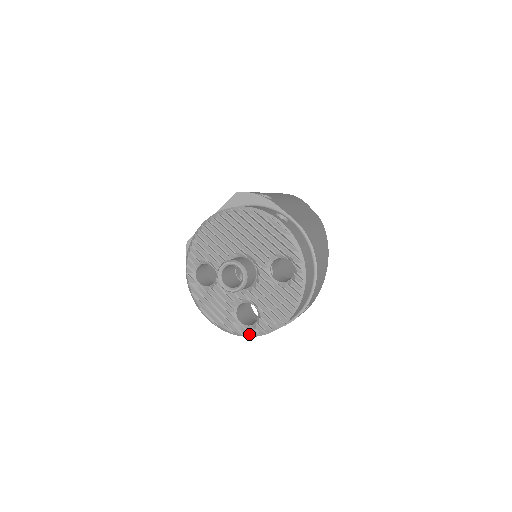
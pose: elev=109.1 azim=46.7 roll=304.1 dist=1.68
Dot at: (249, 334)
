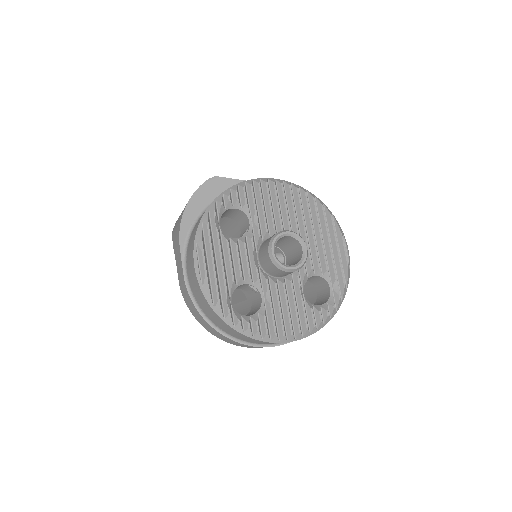
Dot at: (233, 322)
